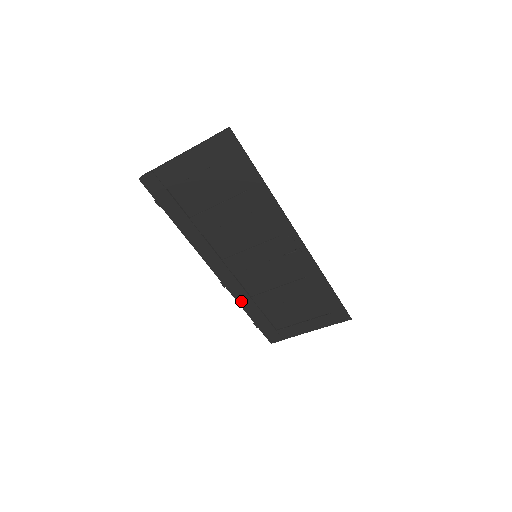
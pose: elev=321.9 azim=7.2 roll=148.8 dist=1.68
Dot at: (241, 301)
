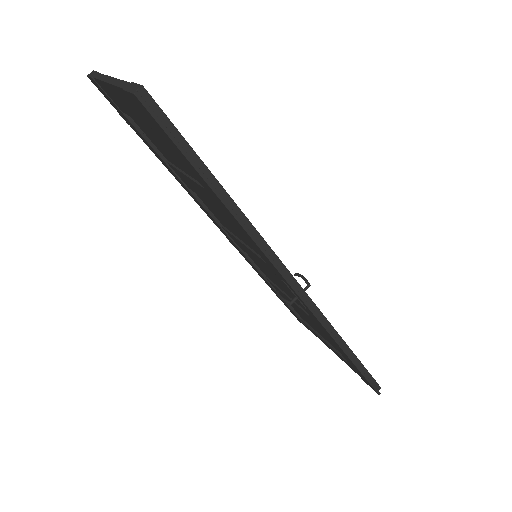
Dot at: (256, 271)
